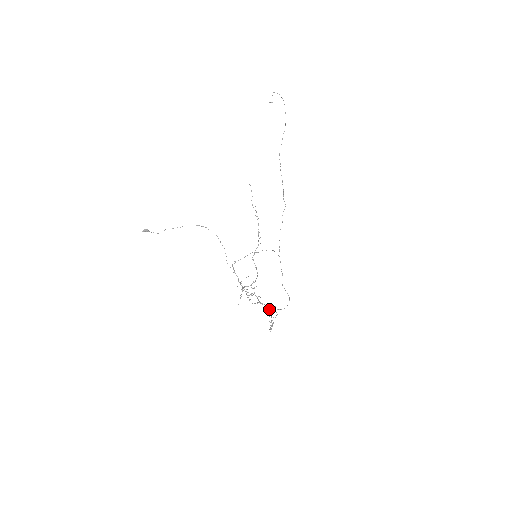
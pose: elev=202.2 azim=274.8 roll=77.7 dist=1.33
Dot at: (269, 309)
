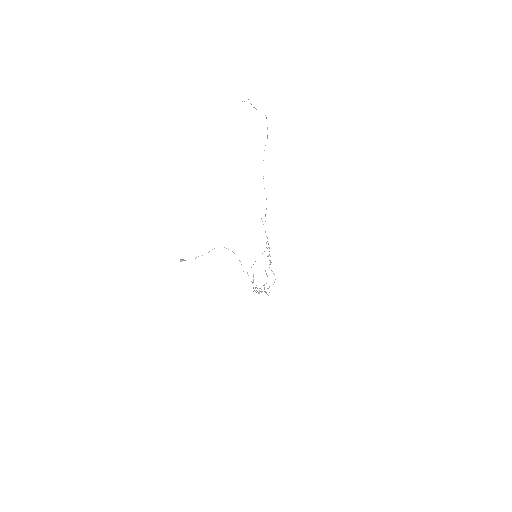
Dot at: occluded
